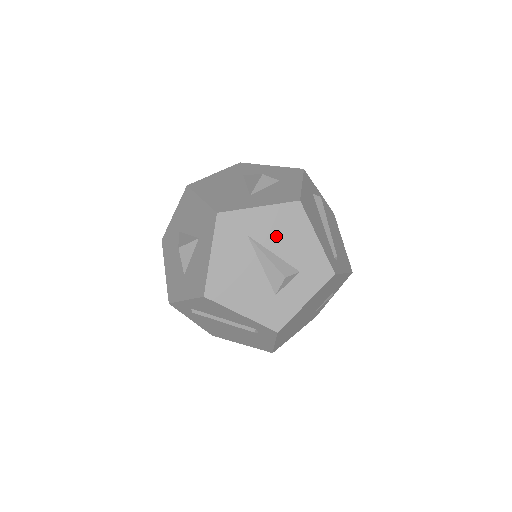
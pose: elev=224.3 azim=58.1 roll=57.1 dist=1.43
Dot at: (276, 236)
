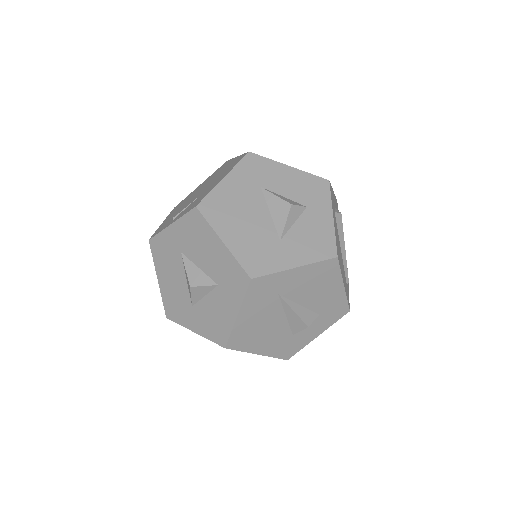
Dot at: (306, 290)
